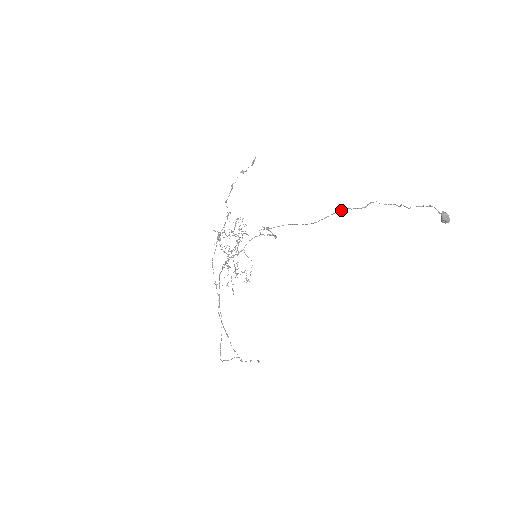
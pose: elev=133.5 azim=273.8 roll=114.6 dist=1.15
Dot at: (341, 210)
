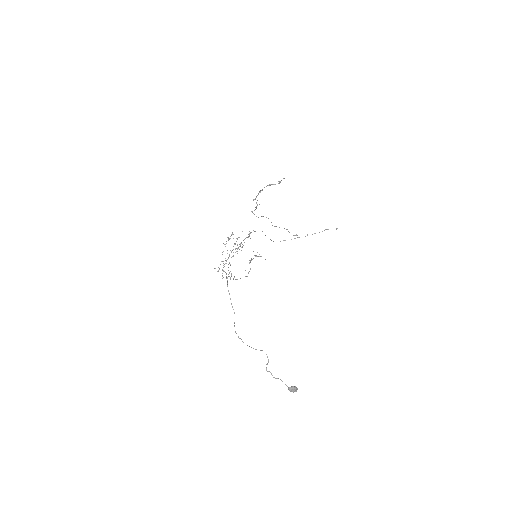
Dot at: occluded
